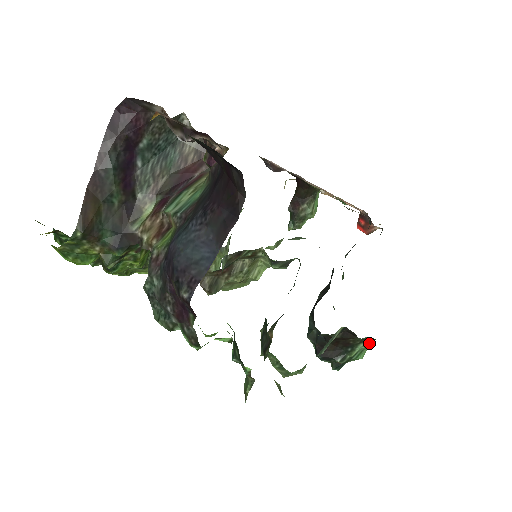
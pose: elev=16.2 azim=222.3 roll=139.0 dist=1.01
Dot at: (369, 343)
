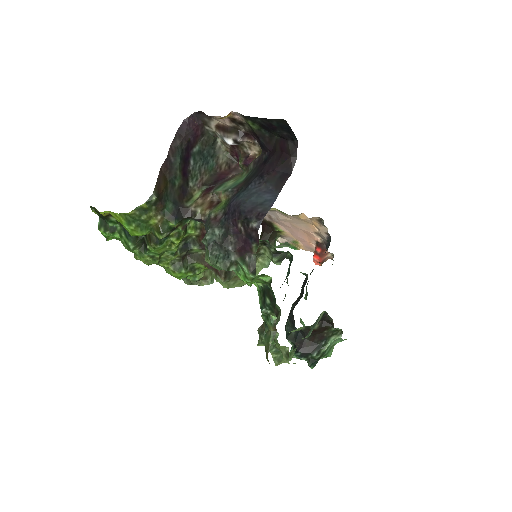
Dot at: (338, 336)
